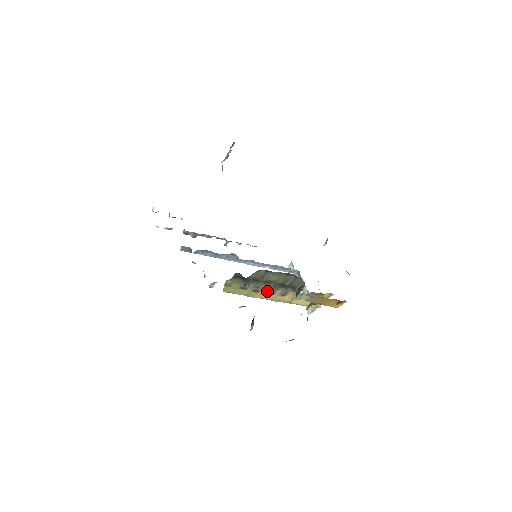
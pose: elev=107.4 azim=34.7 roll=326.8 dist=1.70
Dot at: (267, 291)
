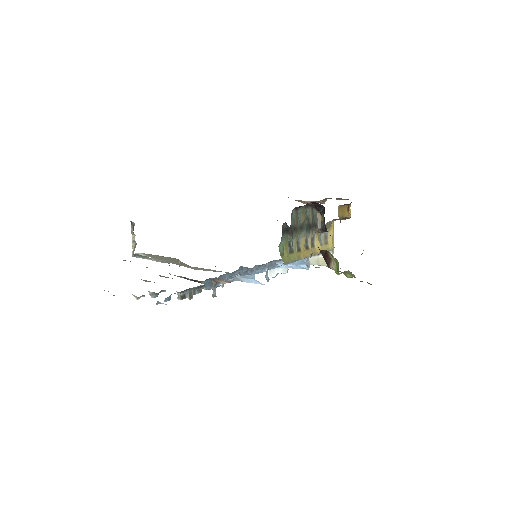
Dot at: (303, 247)
